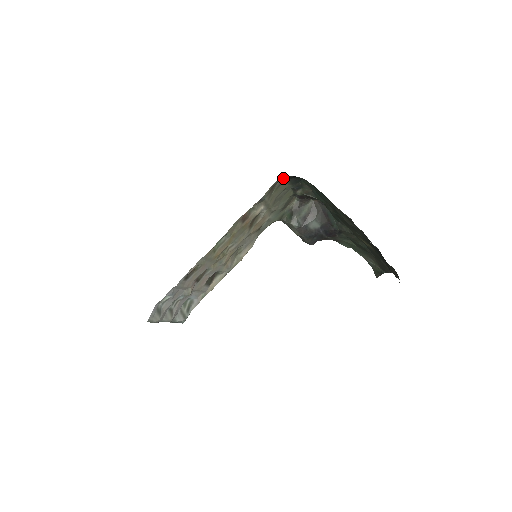
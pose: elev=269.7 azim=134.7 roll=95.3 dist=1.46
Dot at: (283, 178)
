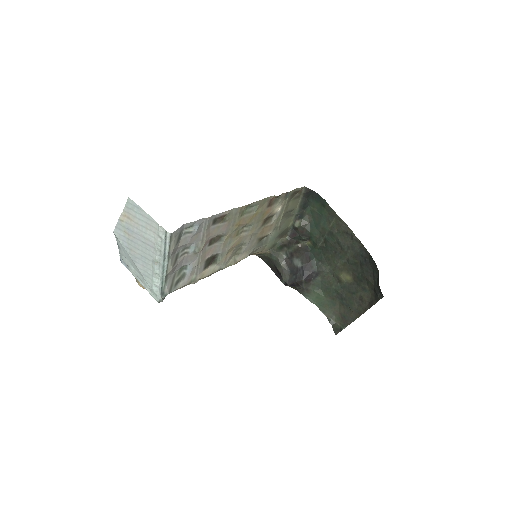
Dot at: (302, 192)
